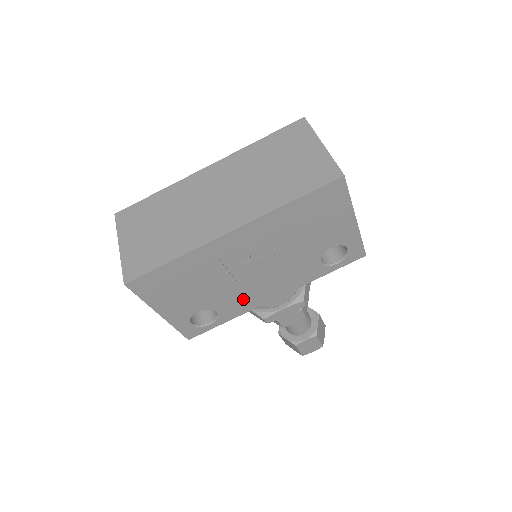
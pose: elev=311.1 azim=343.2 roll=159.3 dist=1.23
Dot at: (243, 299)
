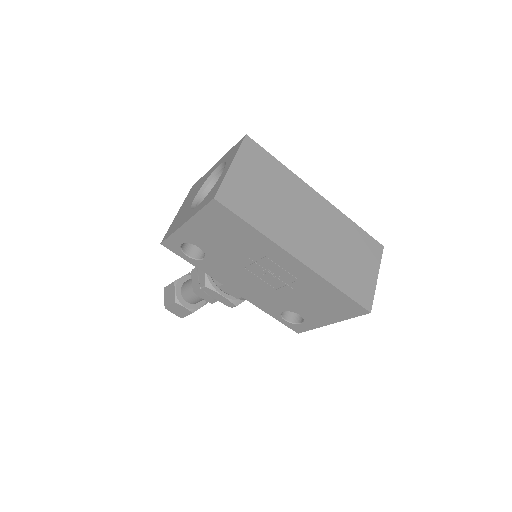
Dot at: (226, 273)
